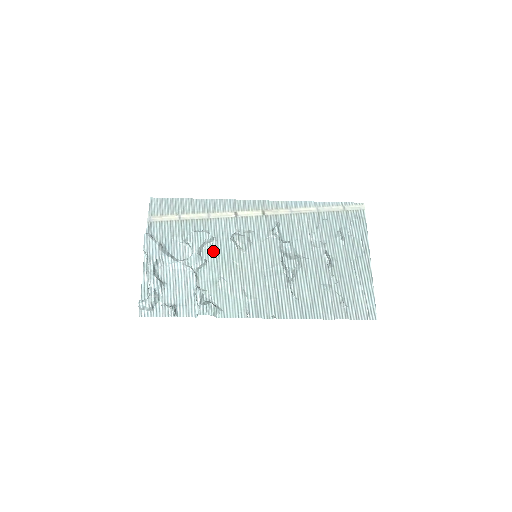
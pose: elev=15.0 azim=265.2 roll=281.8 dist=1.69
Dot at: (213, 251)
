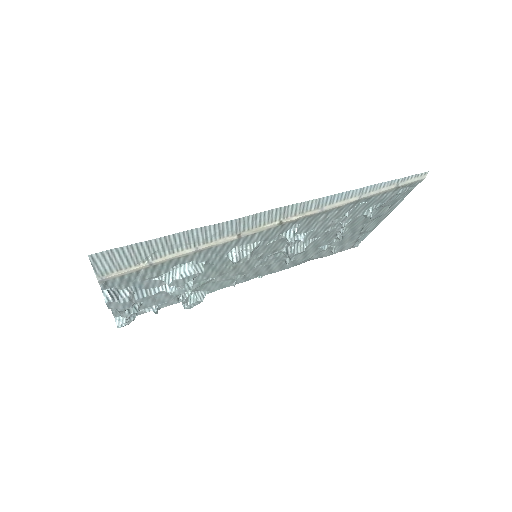
Dot at: occluded
